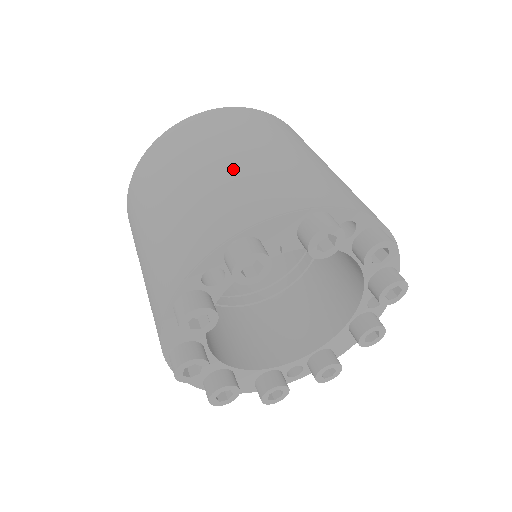
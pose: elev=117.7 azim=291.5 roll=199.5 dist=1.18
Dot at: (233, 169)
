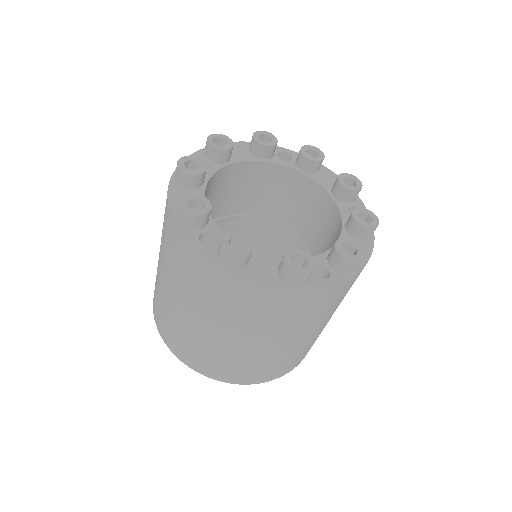
Dot at: occluded
